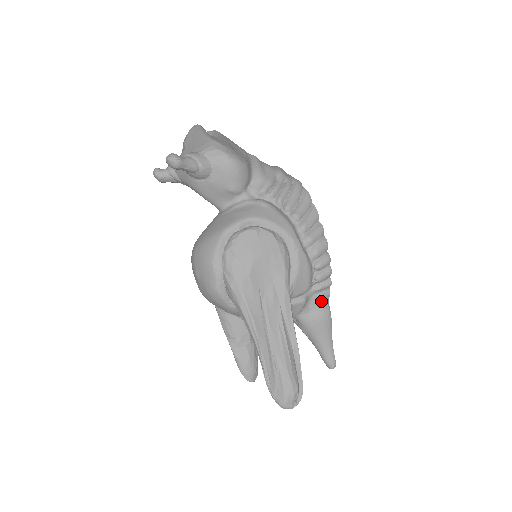
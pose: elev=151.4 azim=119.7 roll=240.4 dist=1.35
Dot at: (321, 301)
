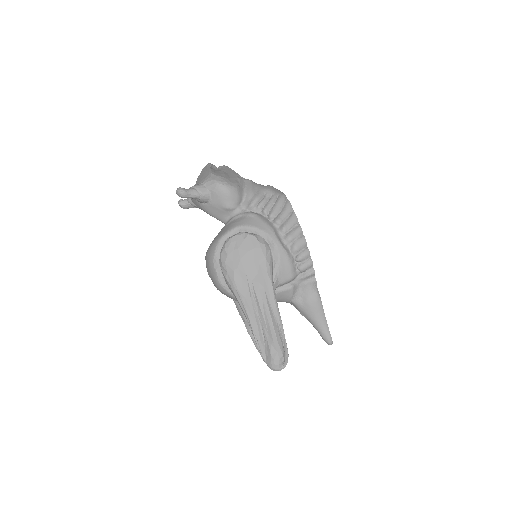
Dot at: (309, 287)
